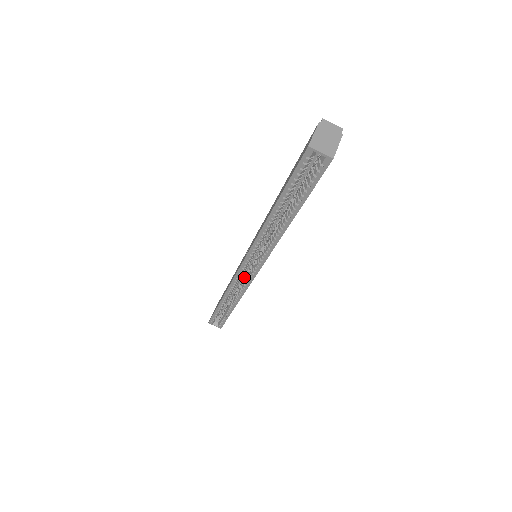
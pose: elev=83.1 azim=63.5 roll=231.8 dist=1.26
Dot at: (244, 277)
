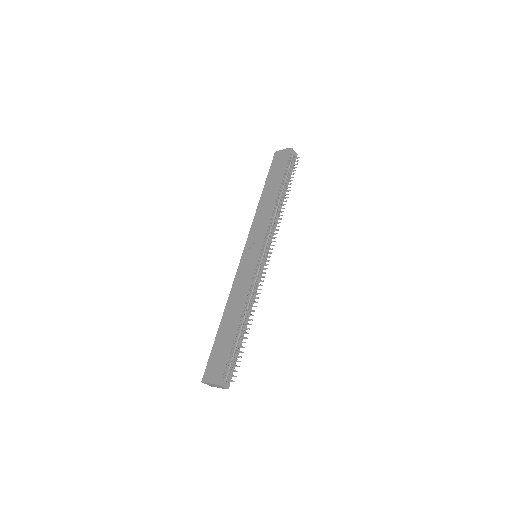
Dot at: occluded
